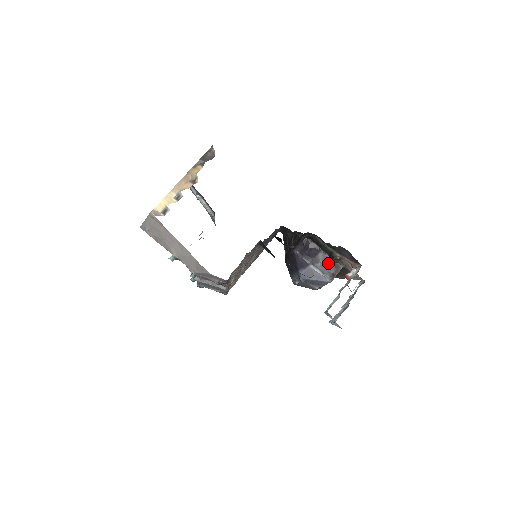
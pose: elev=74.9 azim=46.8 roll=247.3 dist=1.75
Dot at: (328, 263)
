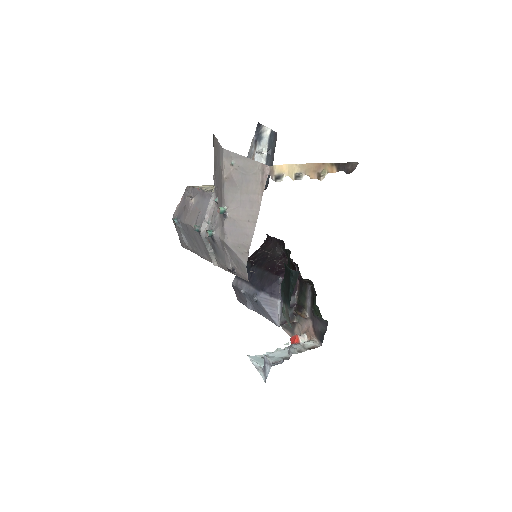
Dot at: (290, 310)
